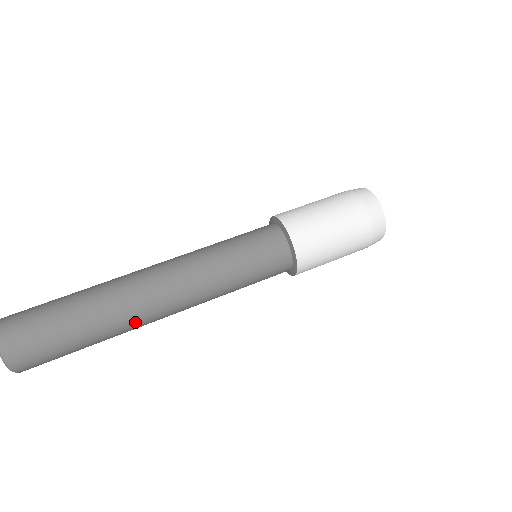
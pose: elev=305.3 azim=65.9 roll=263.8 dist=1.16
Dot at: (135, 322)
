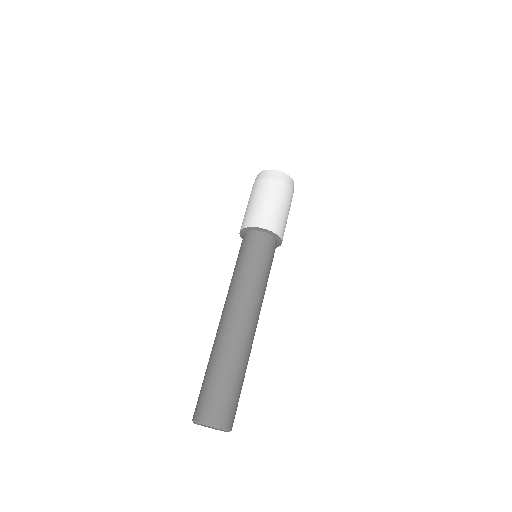
Dot at: (242, 340)
